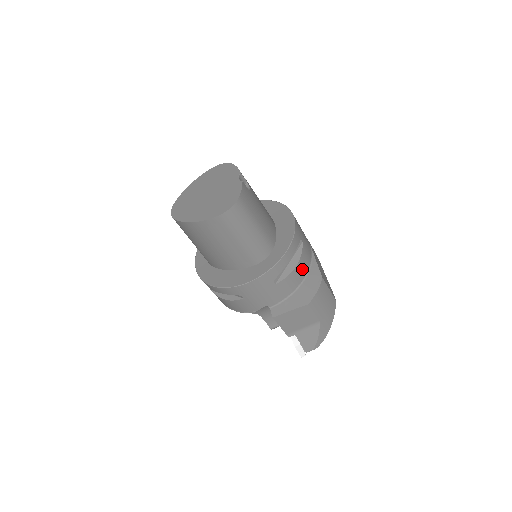
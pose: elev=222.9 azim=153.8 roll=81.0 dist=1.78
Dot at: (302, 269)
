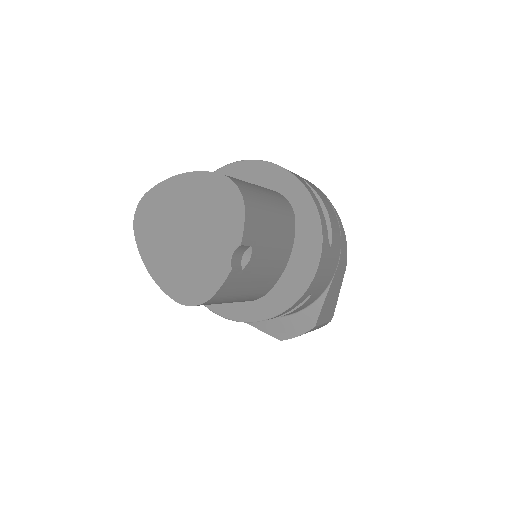
Dot at: (296, 311)
